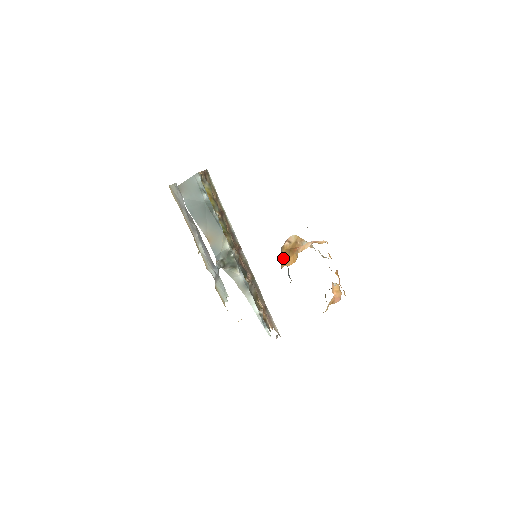
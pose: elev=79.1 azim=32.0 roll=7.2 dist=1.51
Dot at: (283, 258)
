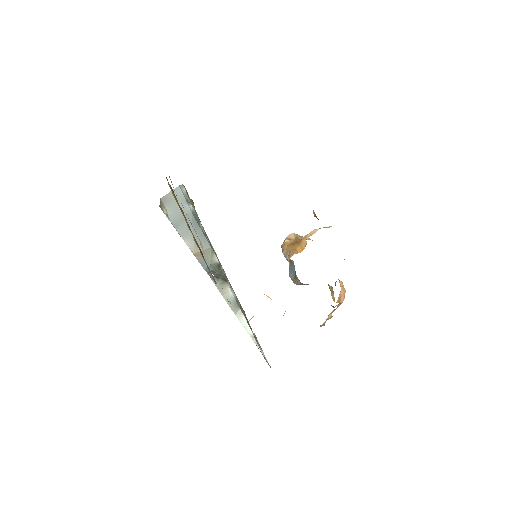
Dot at: (286, 253)
